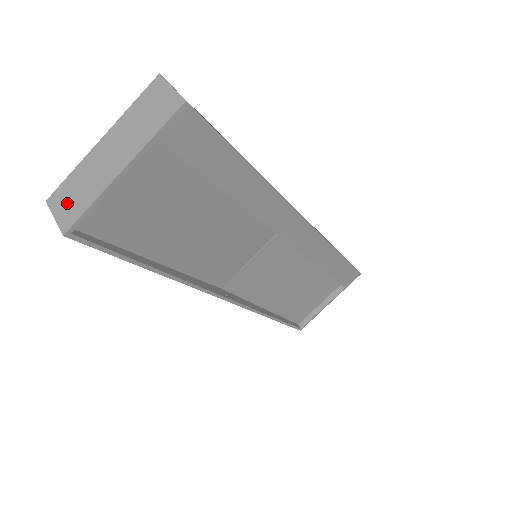
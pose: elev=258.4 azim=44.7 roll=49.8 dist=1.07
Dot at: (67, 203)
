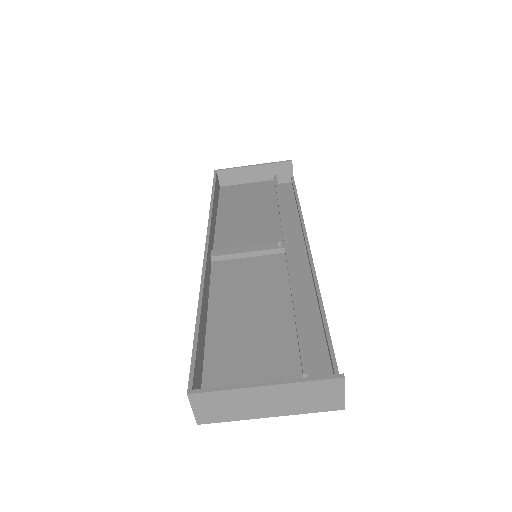
Dot at: (210, 408)
